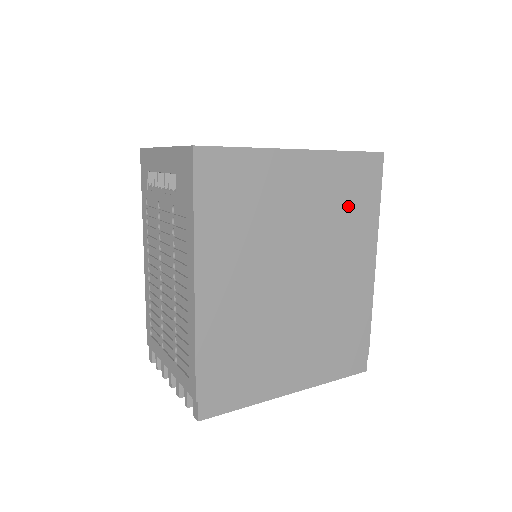
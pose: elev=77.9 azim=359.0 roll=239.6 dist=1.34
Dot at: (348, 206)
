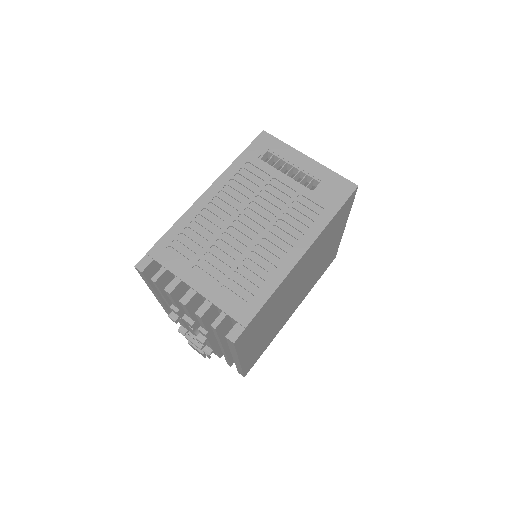
Dot at: (320, 271)
